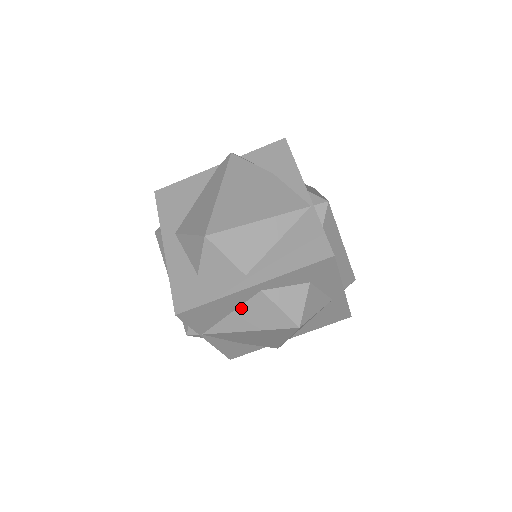
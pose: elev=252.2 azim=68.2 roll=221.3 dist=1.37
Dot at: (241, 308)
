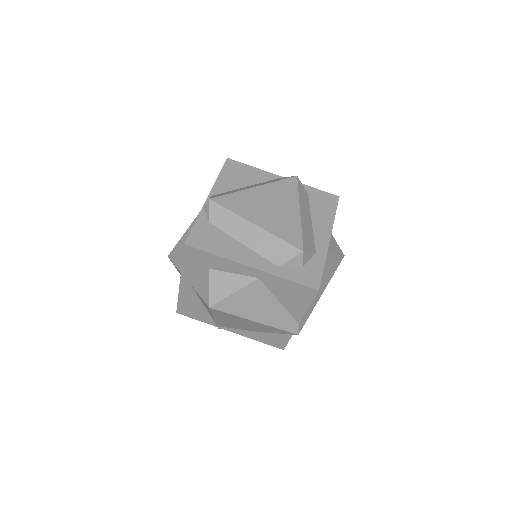
Dot at: occluded
